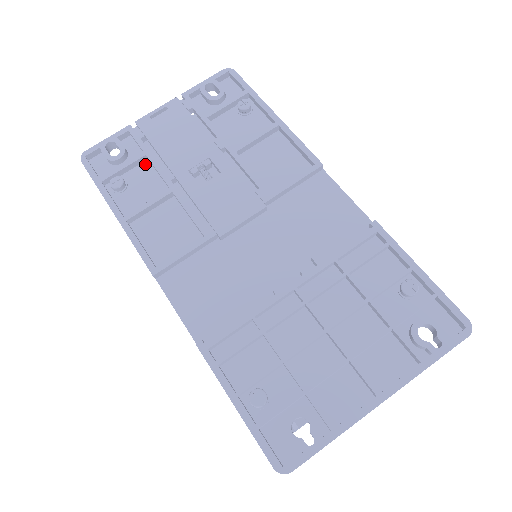
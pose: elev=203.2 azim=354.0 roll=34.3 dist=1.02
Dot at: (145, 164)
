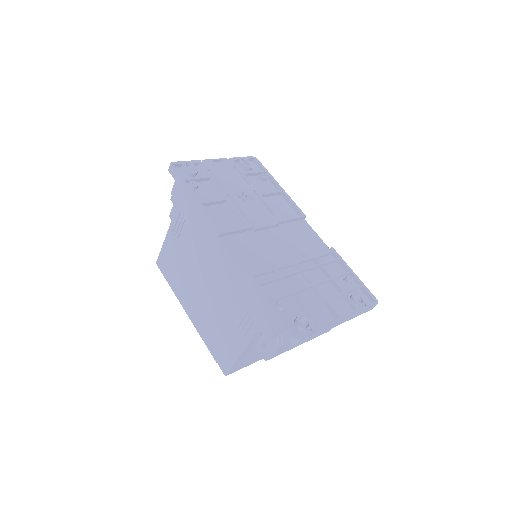
Dot at: (208, 182)
